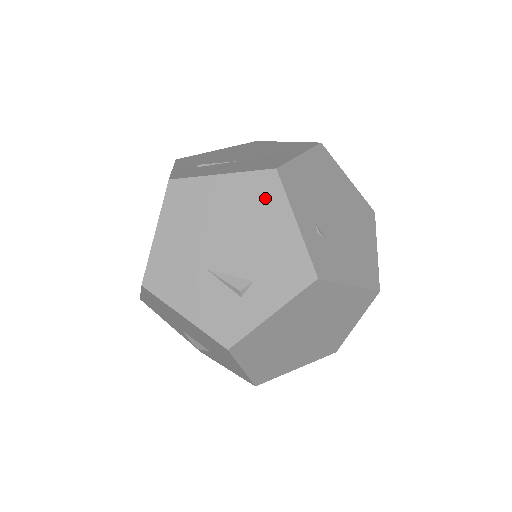
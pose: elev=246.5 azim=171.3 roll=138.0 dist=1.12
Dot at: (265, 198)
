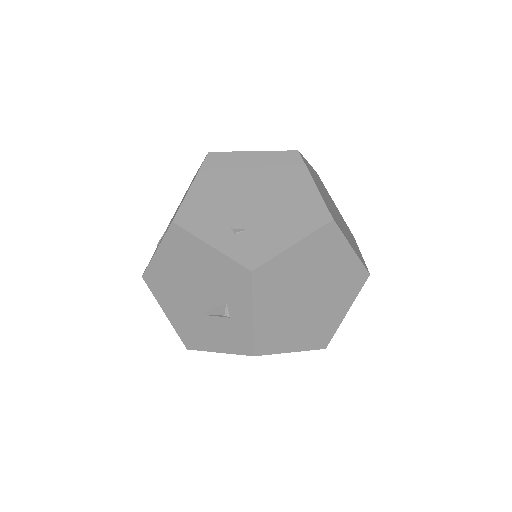
Dot at: (184, 245)
